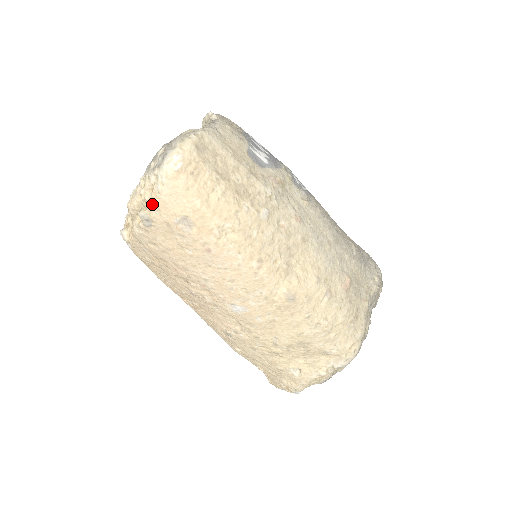
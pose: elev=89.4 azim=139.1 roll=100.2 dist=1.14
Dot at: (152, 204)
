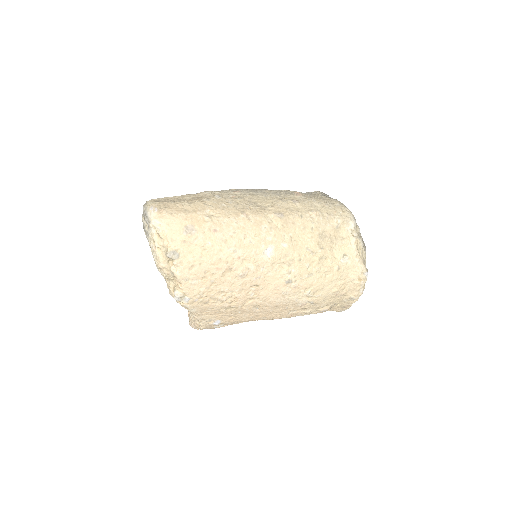
Dot at: (166, 242)
